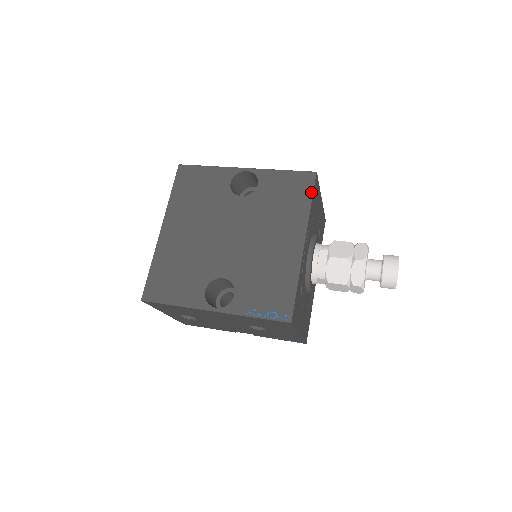
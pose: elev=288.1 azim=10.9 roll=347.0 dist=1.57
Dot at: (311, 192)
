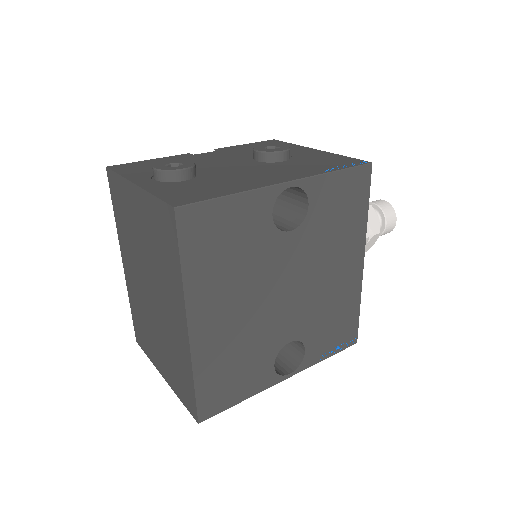
Dot at: (368, 195)
